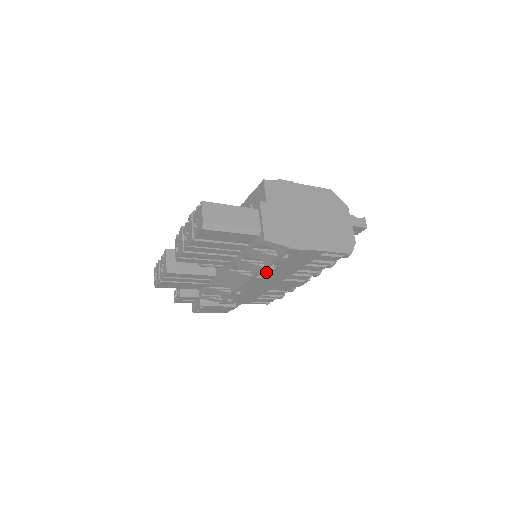
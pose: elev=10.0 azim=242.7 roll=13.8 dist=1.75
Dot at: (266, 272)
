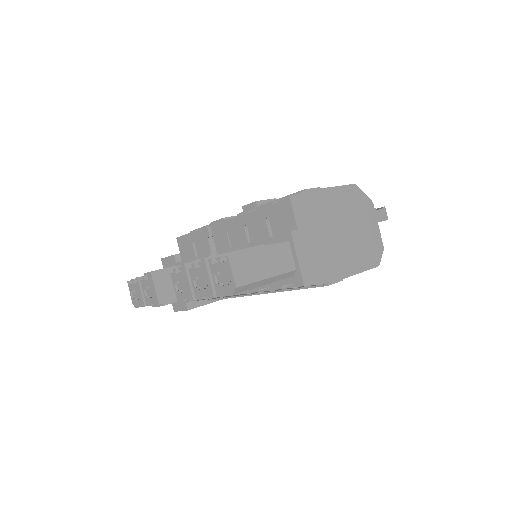
Dot at: occluded
